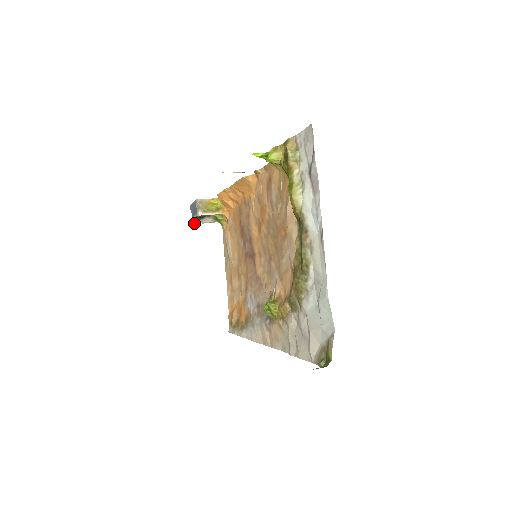
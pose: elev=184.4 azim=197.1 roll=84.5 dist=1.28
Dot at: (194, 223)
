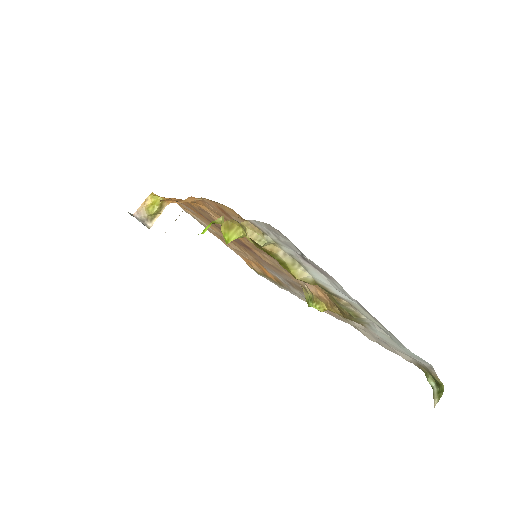
Dot at: occluded
